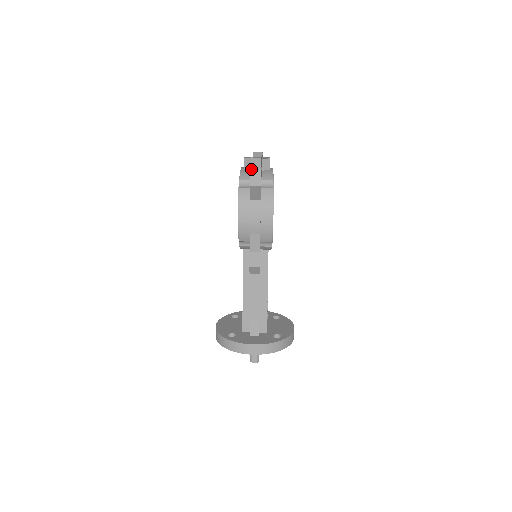
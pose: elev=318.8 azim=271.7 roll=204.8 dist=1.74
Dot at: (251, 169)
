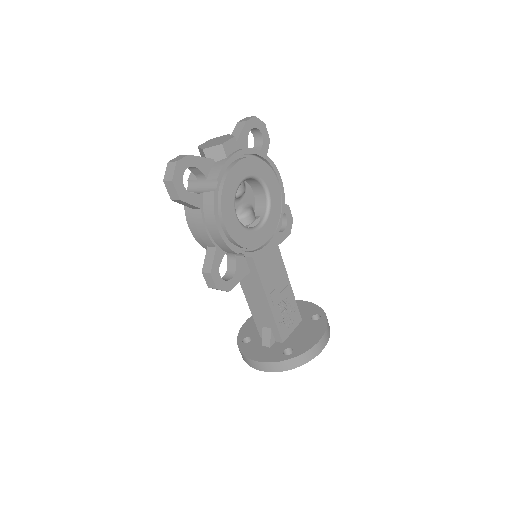
Dot at: (164, 180)
